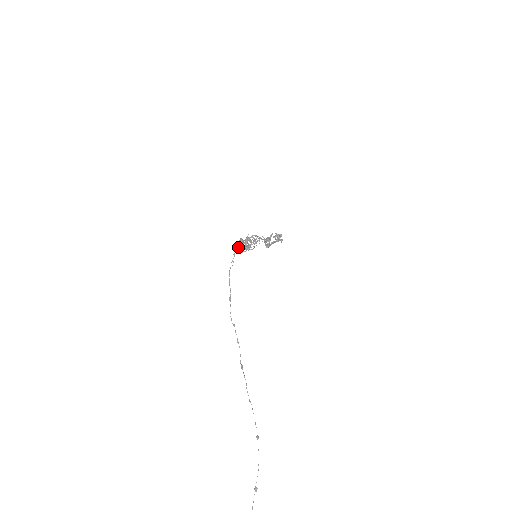
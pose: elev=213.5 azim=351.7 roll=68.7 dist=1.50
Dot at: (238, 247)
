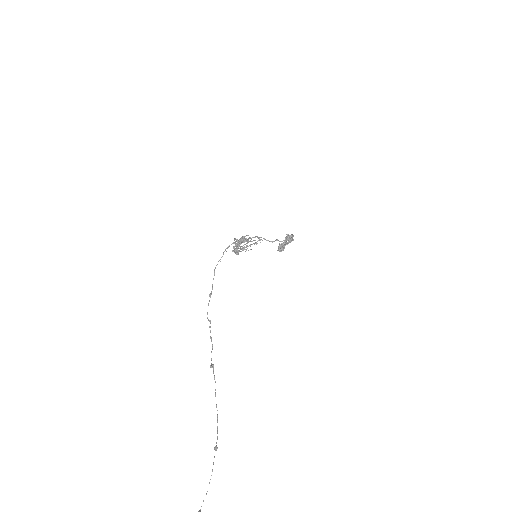
Dot at: (229, 246)
